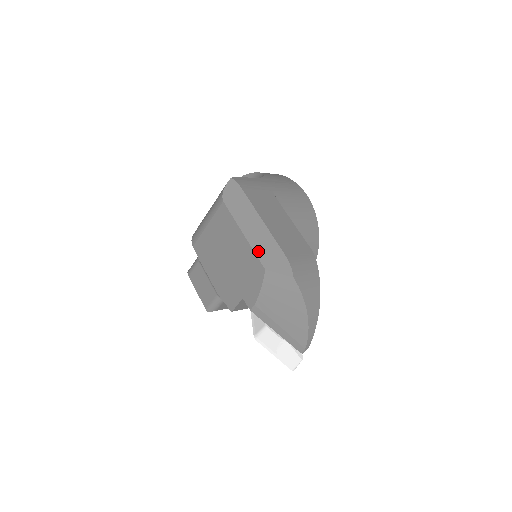
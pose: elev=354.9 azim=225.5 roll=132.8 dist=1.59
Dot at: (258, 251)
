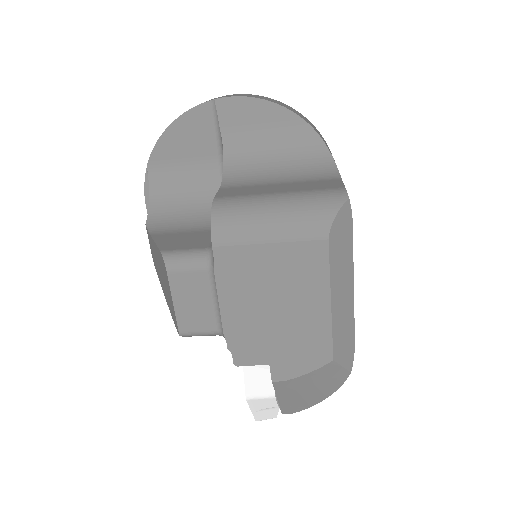
Dot at: (336, 333)
